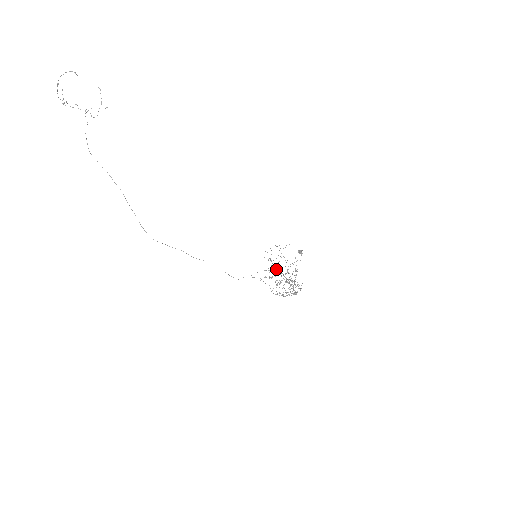
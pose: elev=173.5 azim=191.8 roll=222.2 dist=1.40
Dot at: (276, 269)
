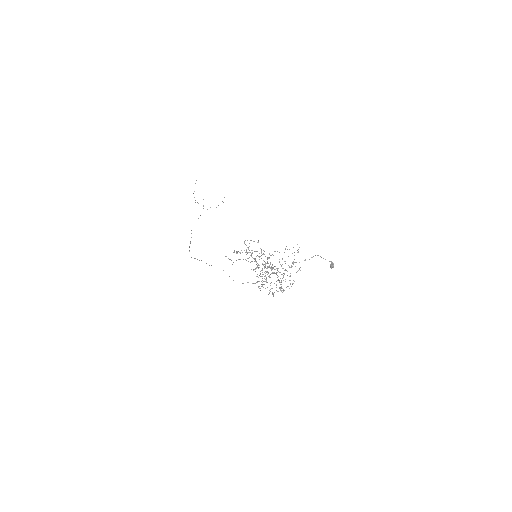
Dot at: occluded
